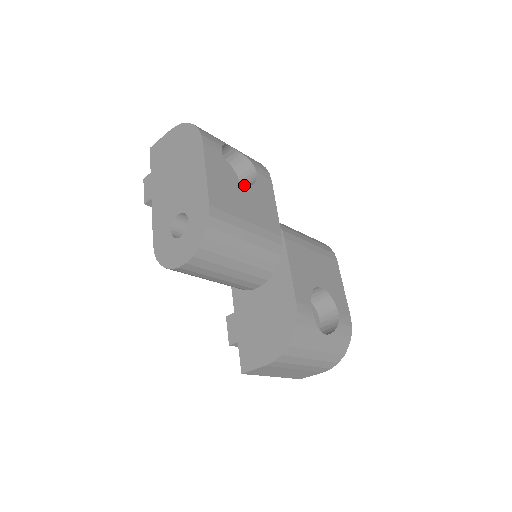
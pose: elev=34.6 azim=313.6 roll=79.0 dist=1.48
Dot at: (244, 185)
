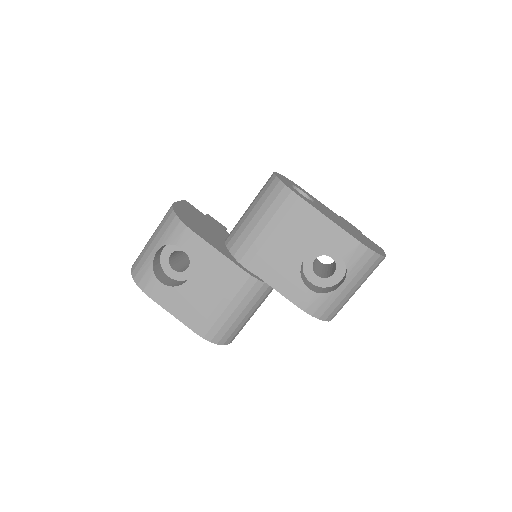
Dot at: (190, 279)
